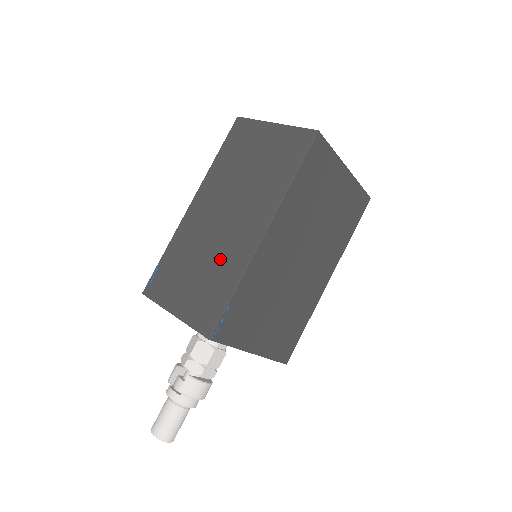
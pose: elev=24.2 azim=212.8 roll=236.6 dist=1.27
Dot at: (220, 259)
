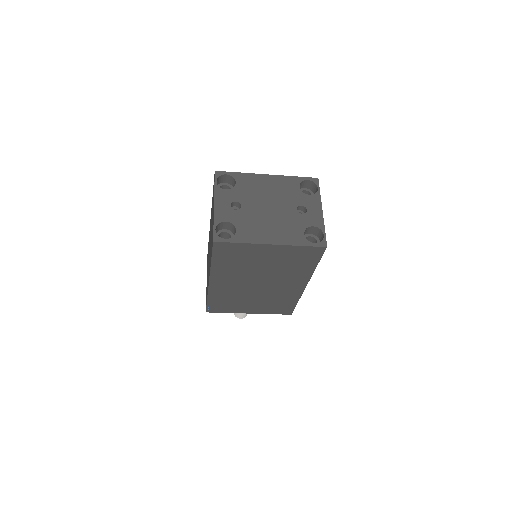
Dot at: occluded
